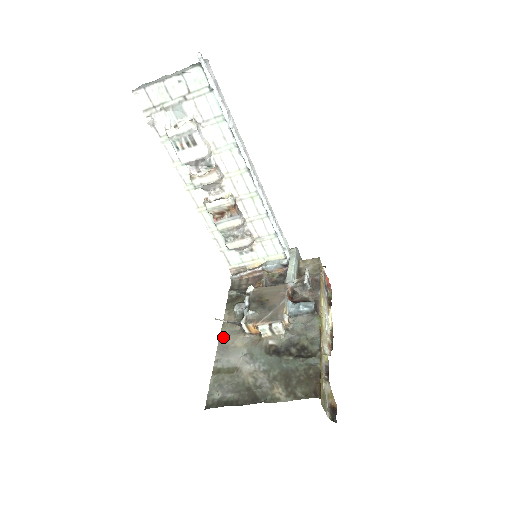
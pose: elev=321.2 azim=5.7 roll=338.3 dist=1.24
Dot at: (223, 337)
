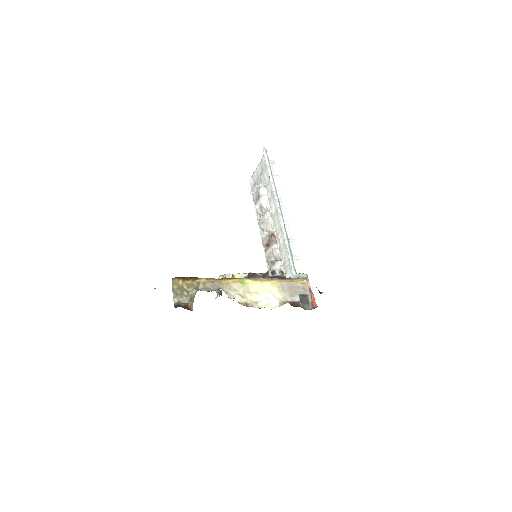
Dot at: occluded
